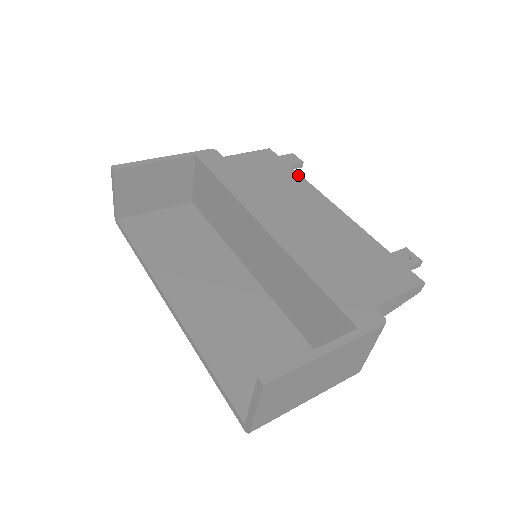
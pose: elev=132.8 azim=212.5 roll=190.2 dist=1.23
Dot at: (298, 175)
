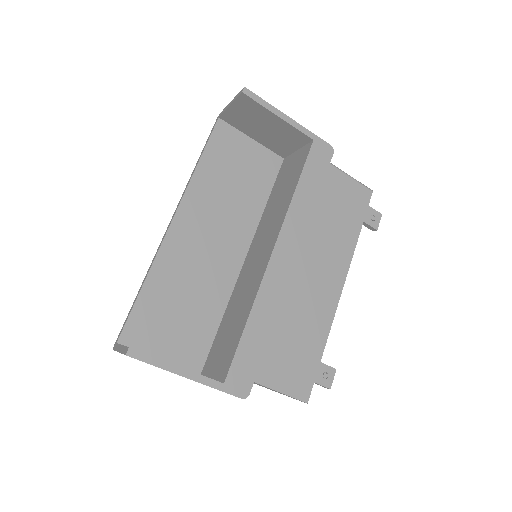
Dot at: (356, 237)
